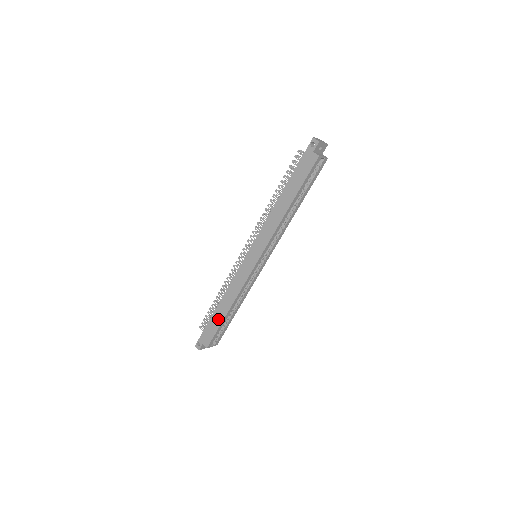
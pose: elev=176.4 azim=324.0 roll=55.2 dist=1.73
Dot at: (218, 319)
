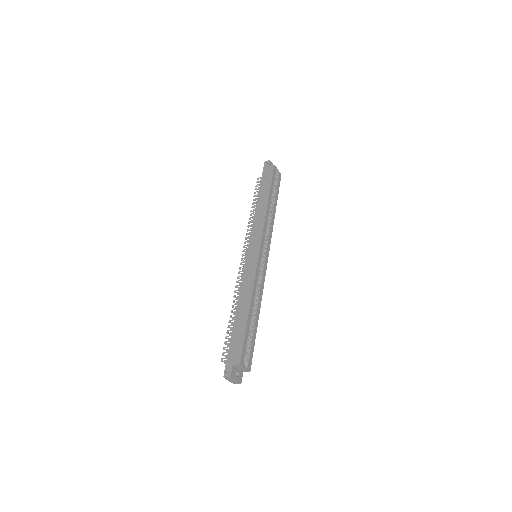
Dot at: (241, 324)
